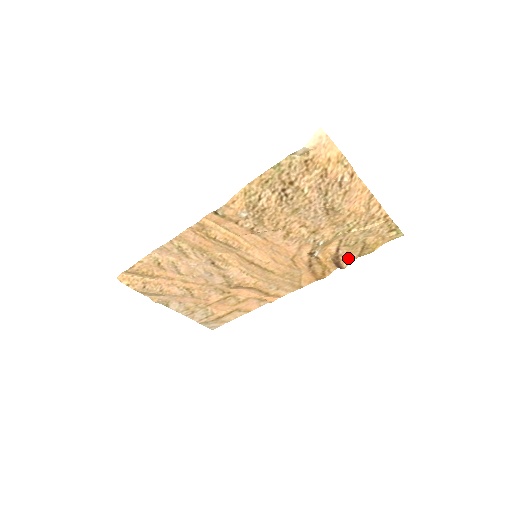
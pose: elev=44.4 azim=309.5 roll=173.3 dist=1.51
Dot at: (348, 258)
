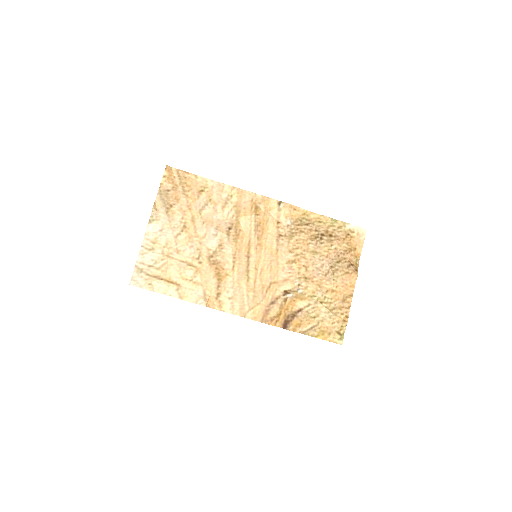
Dot at: (297, 325)
